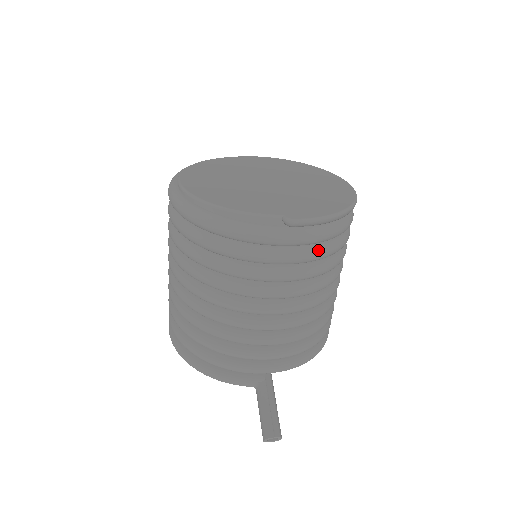
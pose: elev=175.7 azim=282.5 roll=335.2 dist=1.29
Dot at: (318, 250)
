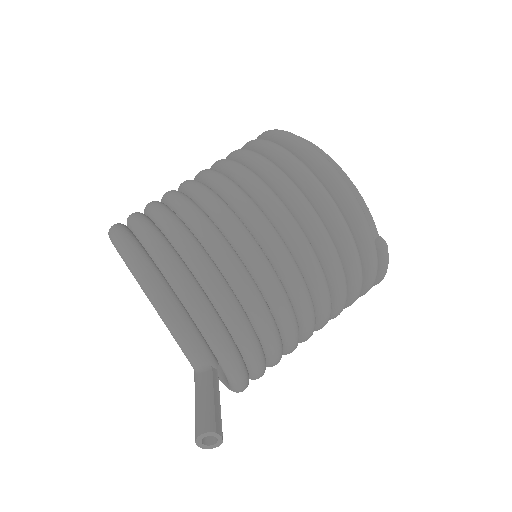
Dot at: occluded
